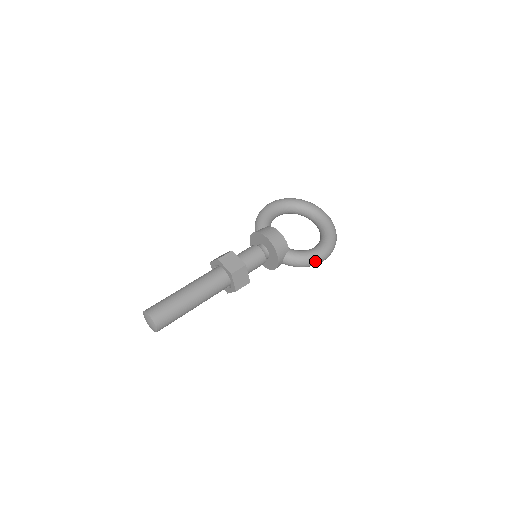
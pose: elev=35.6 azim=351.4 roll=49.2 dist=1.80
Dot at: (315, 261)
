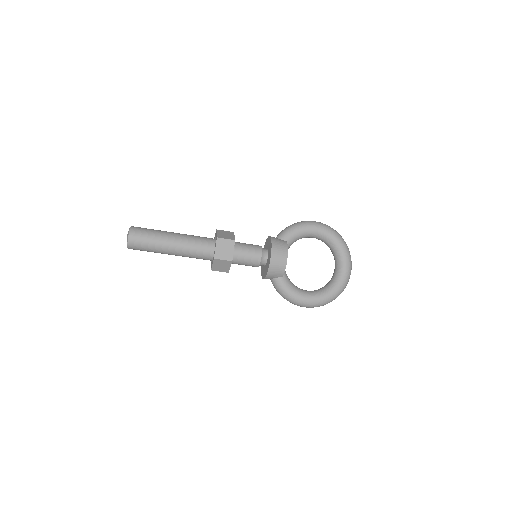
Dot at: (294, 302)
